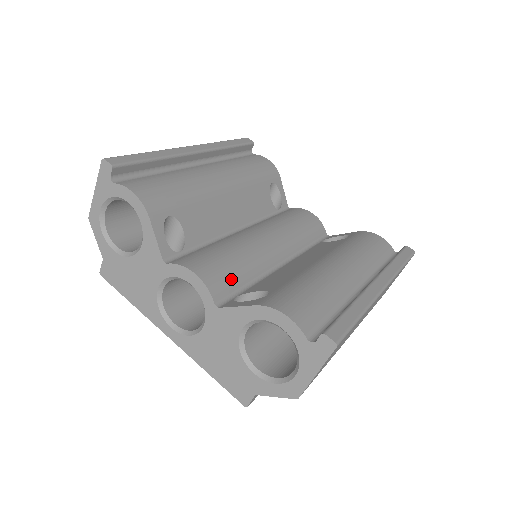
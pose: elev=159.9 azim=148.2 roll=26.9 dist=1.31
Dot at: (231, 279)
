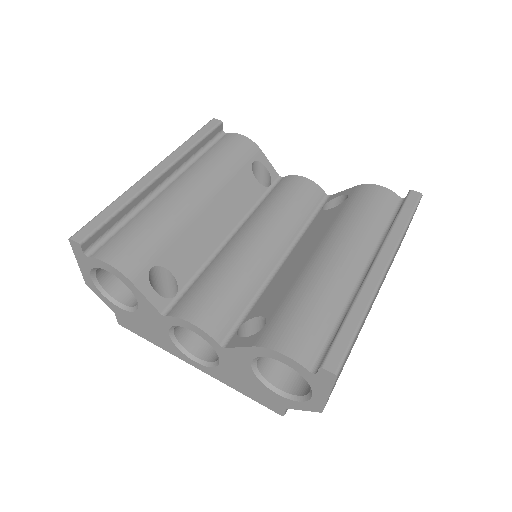
Dot at: (230, 310)
